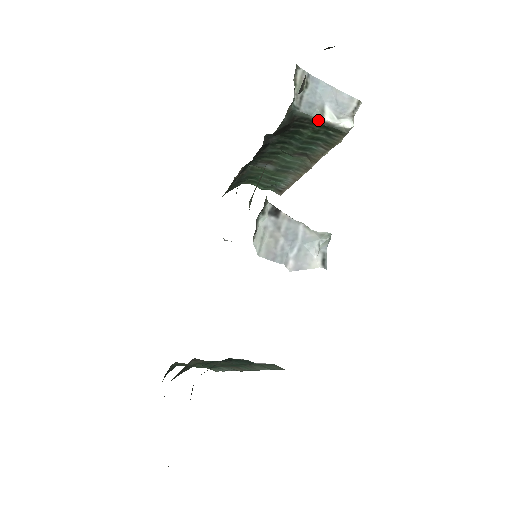
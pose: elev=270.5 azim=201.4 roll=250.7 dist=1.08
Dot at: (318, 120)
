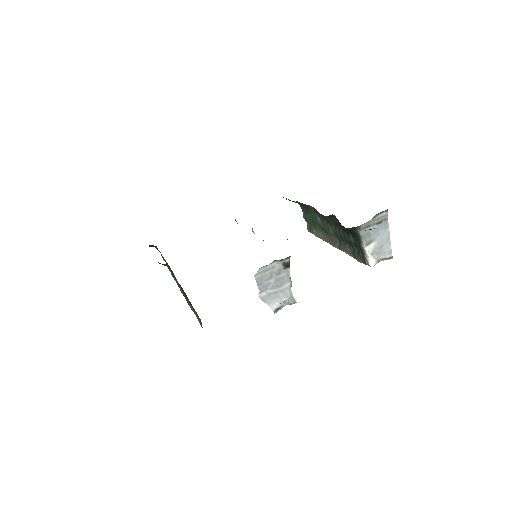
Dot at: (362, 244)
